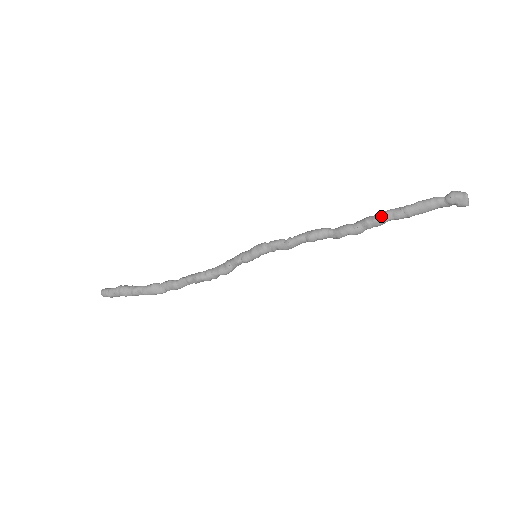
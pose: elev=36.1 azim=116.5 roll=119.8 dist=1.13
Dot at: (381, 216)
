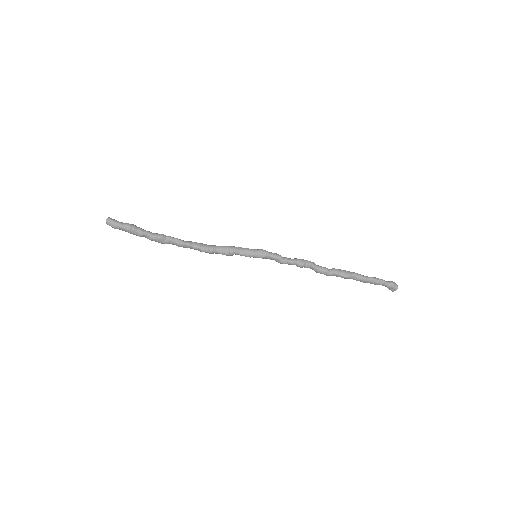
Dot at: (349, 276)
